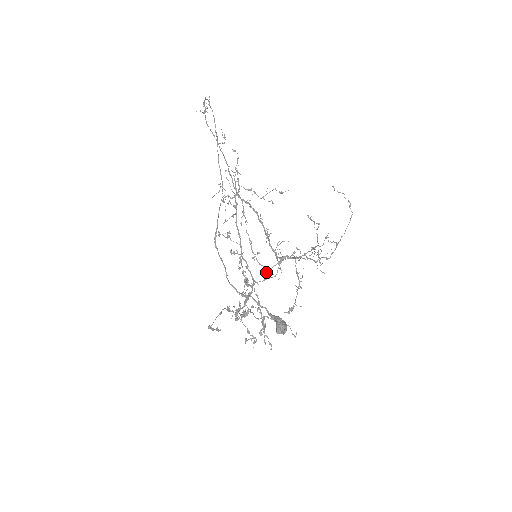
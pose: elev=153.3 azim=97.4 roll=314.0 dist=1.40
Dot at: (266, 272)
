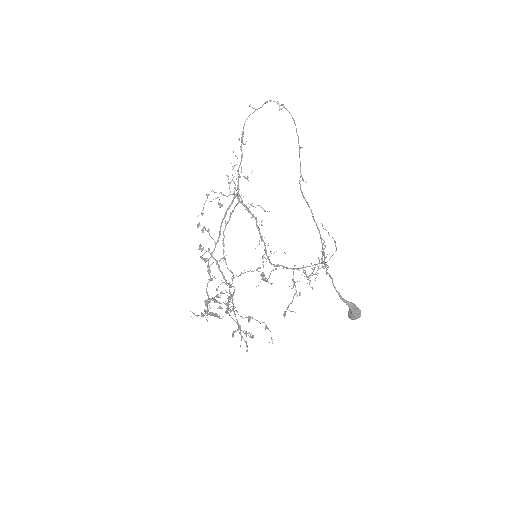
Dot at: (231, 278)
